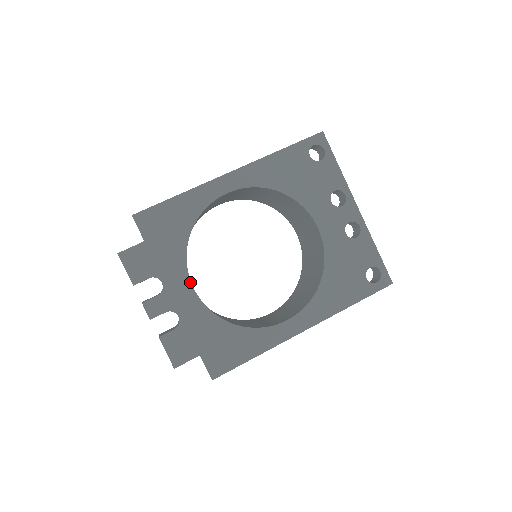
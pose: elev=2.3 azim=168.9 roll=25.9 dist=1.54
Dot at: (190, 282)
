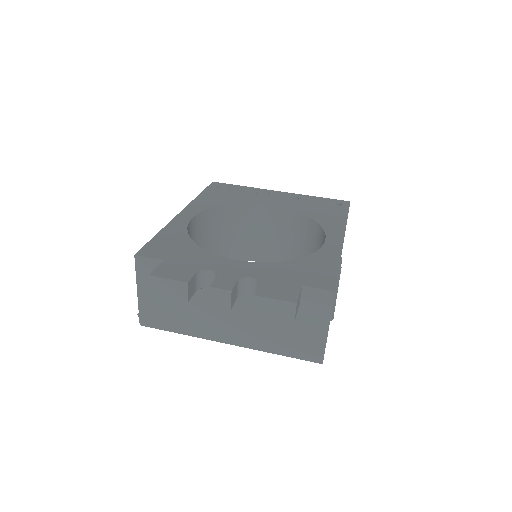
Dot at: (230, 259)
